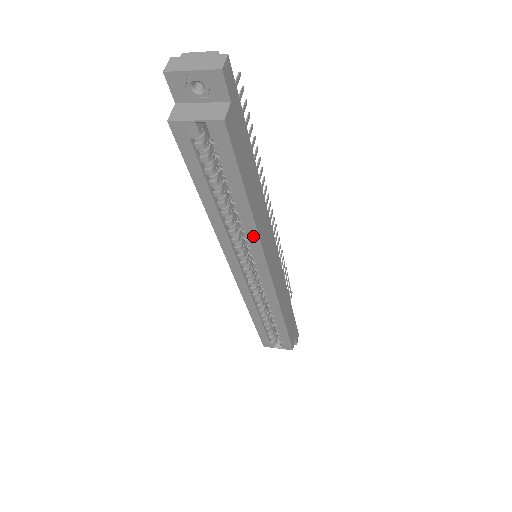
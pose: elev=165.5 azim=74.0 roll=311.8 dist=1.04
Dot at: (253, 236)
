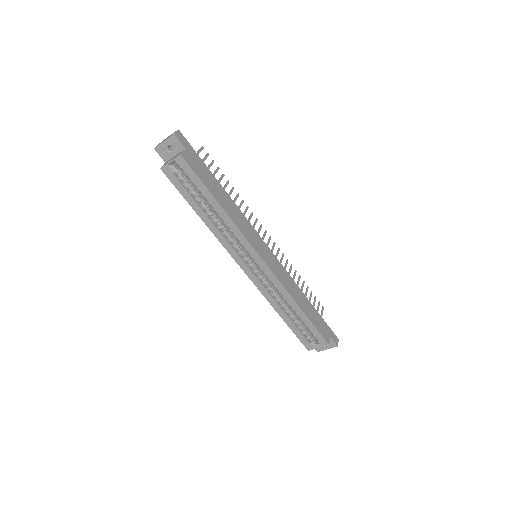
Dot at: (234, 228)
